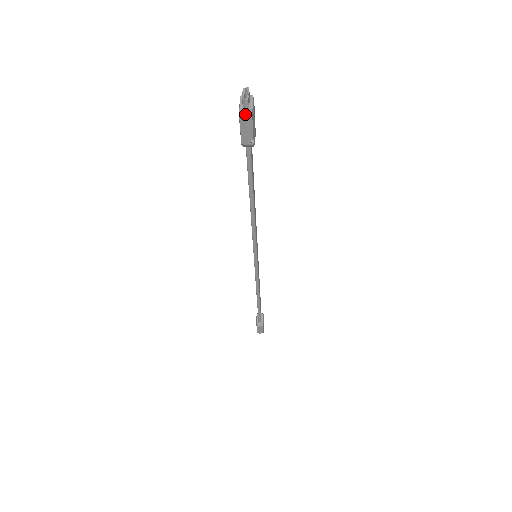
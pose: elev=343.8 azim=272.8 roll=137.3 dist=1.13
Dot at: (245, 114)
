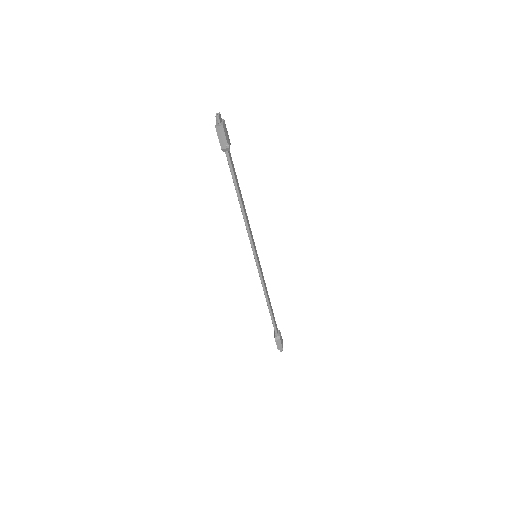
Dot at: (218, 126)
